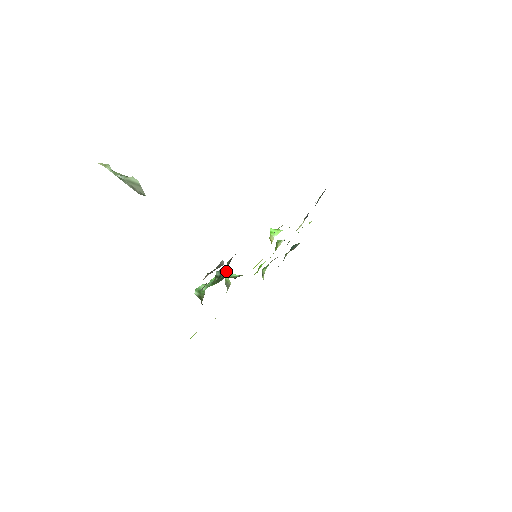
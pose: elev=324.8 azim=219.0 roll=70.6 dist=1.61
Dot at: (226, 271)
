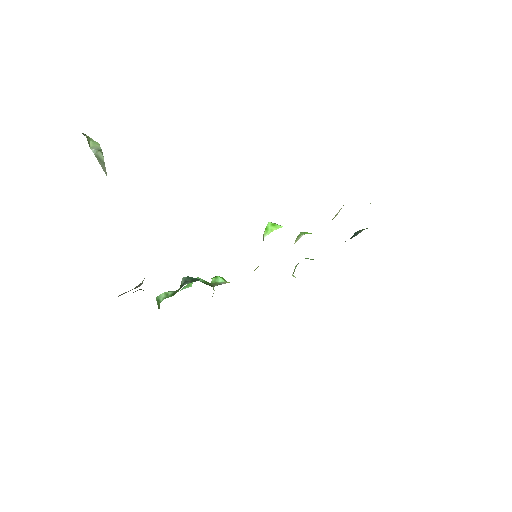
Dot at: (193, 279)
